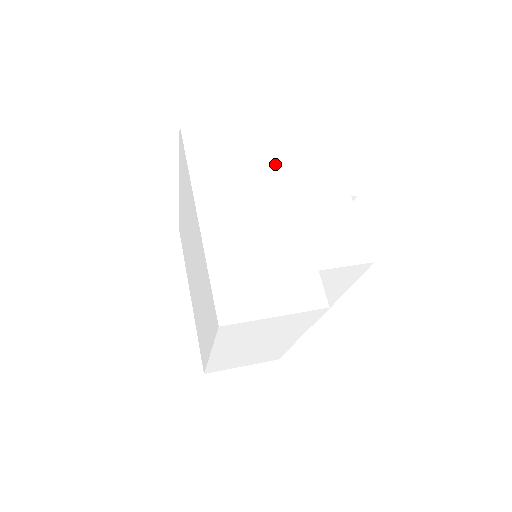
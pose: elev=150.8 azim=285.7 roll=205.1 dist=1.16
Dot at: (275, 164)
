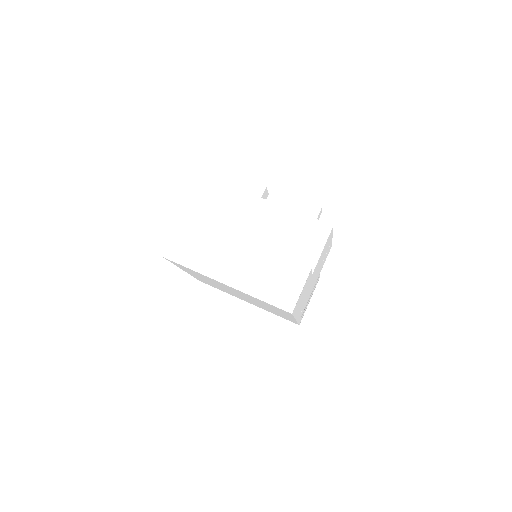
Dot at: occluded
